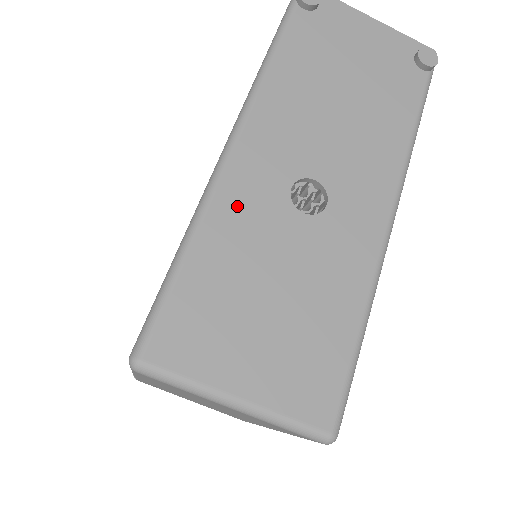
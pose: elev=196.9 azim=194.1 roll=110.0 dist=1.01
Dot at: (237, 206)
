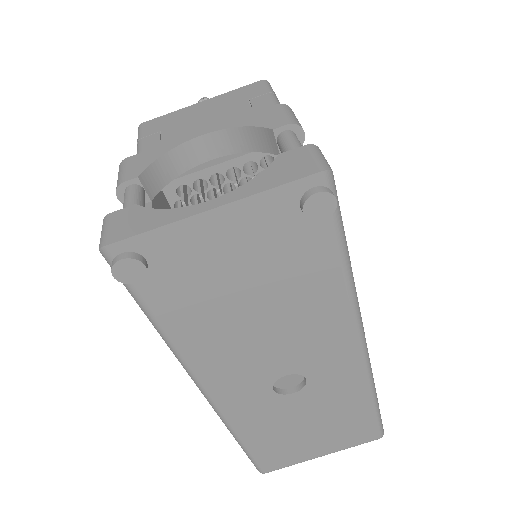
Dot at: (248, 418)
